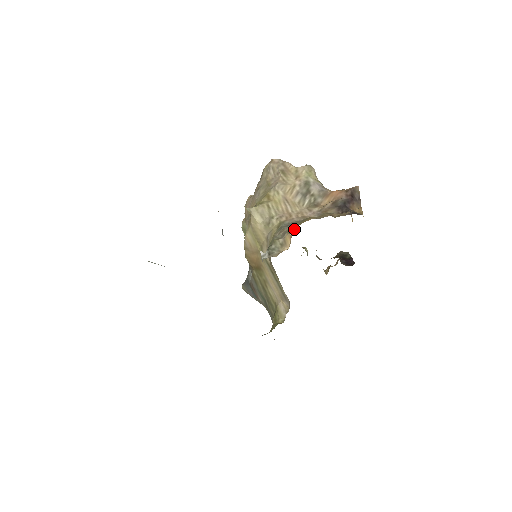
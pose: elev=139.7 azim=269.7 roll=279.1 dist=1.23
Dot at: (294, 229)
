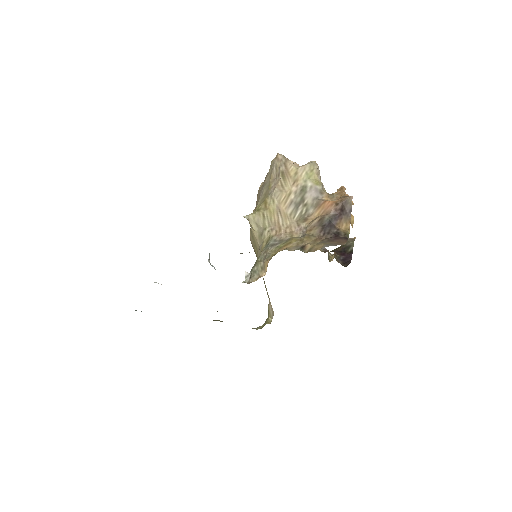
Dot at: (270, 258)
